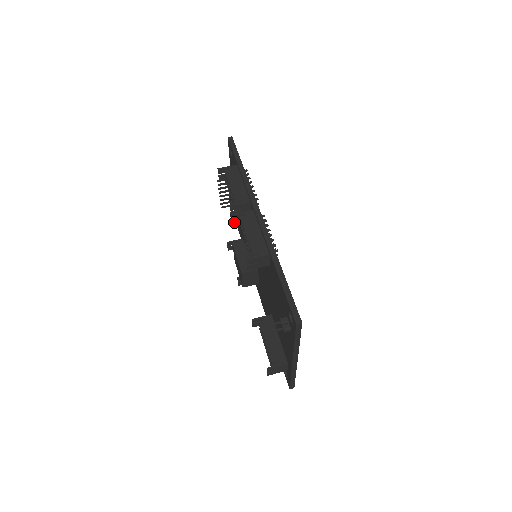
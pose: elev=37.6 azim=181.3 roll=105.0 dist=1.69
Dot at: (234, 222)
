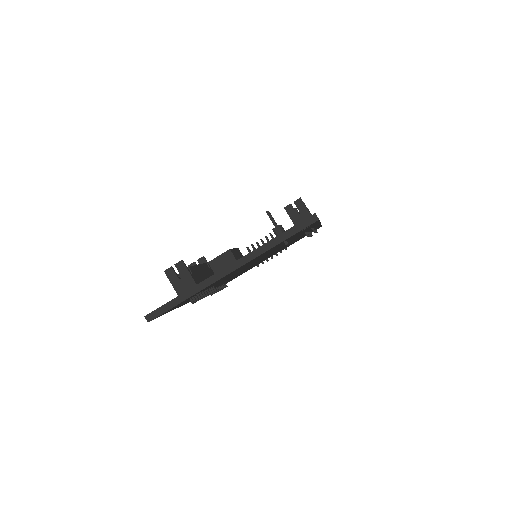
Dot at: (295, 209)
